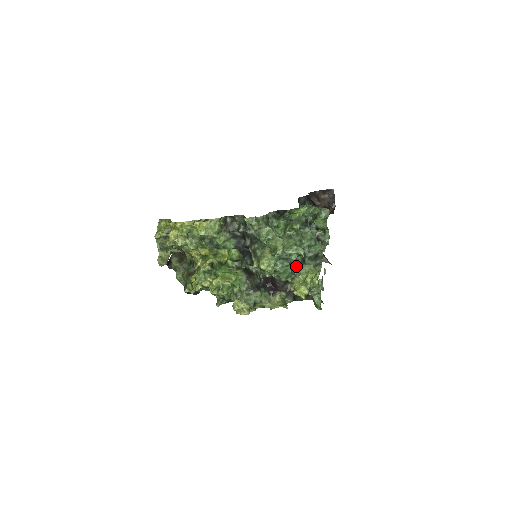
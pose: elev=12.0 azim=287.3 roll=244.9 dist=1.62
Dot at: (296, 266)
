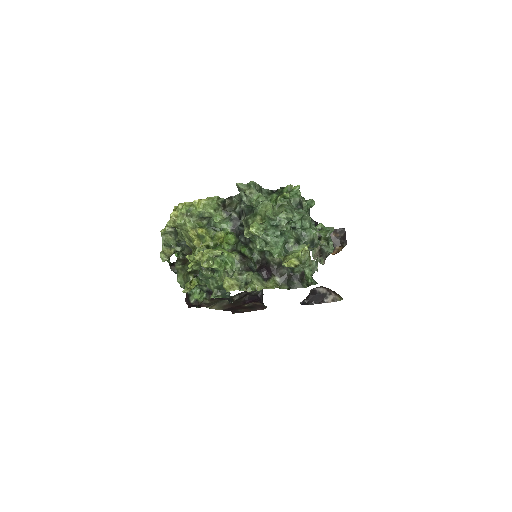
Dot at: (290, 246)
